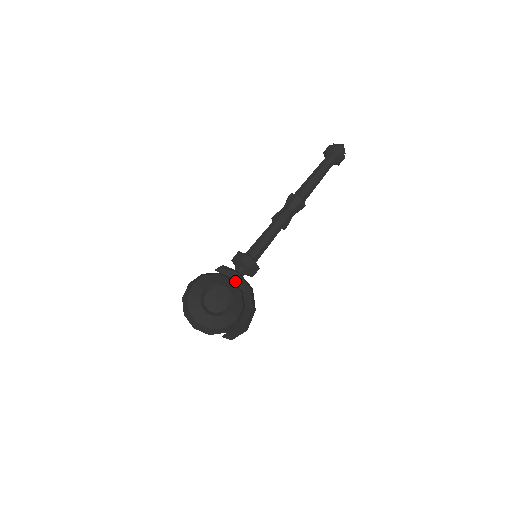
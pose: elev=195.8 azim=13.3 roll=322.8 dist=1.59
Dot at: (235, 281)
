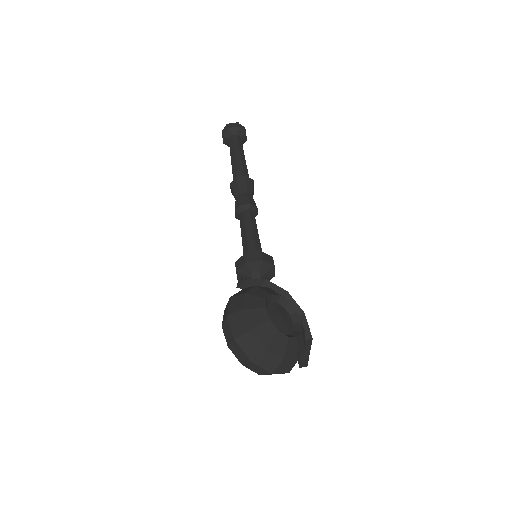
Dot at: occluded
